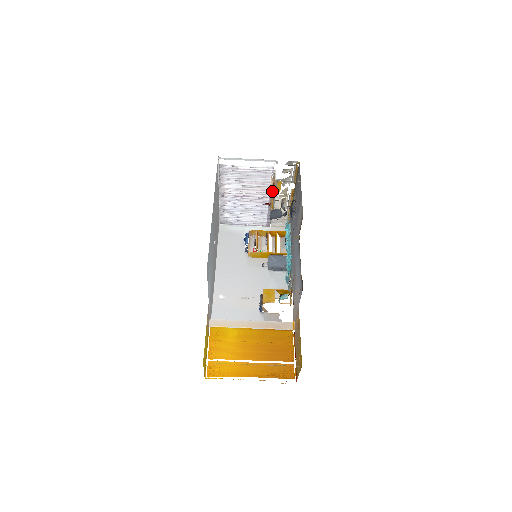
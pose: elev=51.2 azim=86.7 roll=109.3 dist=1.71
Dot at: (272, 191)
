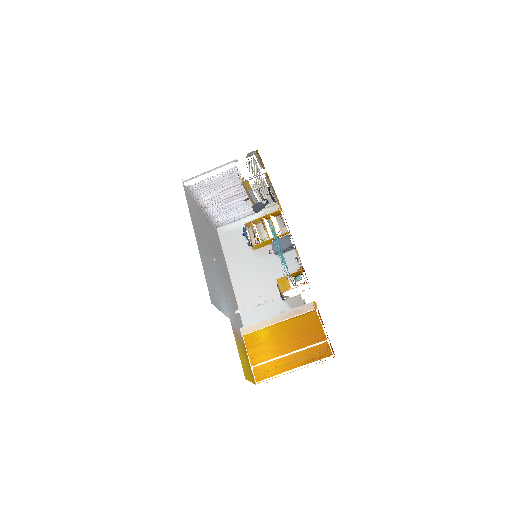
Dot at: occluded
